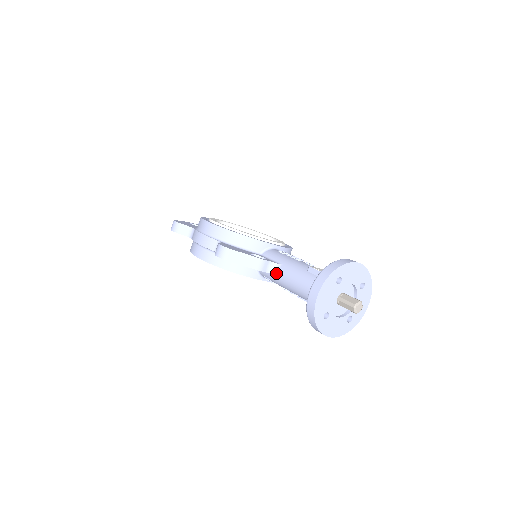
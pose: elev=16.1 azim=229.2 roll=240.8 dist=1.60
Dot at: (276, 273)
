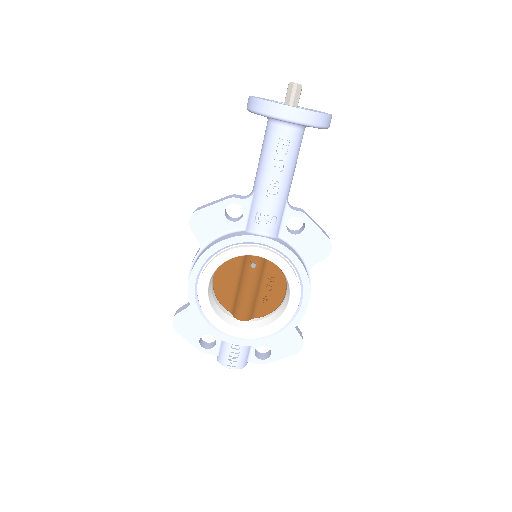
Dot at: (252, 193)
